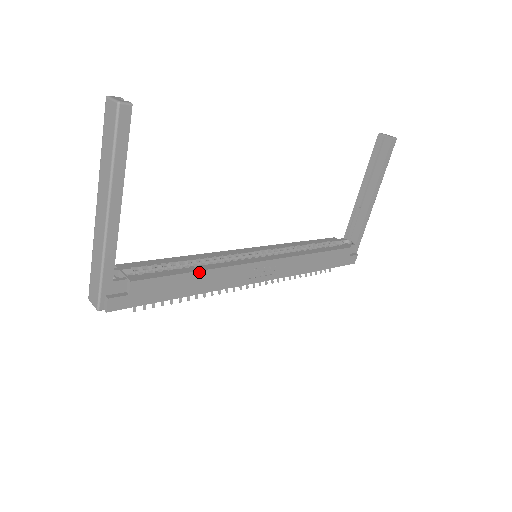
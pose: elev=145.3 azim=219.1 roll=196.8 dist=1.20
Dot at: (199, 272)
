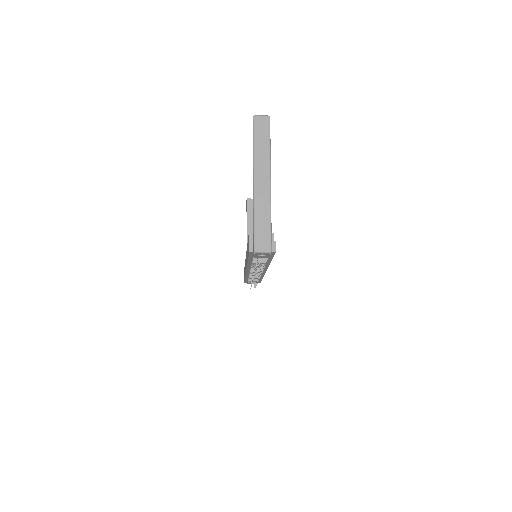
Dot at: occluded
